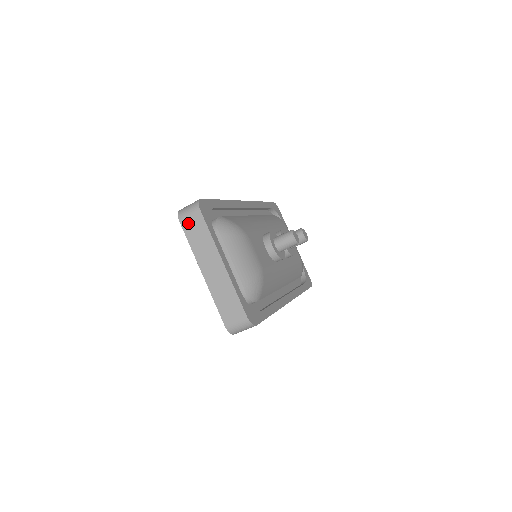
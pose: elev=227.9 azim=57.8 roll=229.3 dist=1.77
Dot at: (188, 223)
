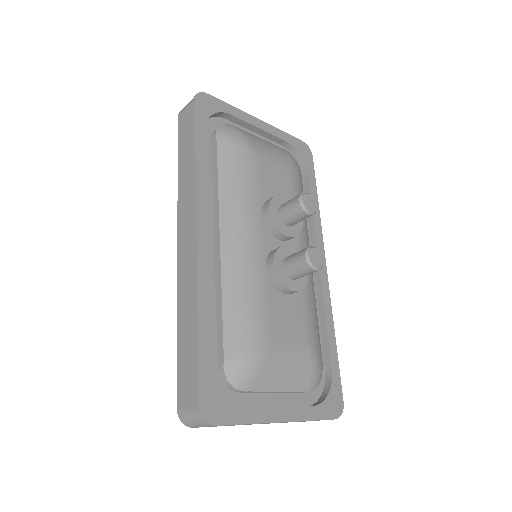
Dot at: occluded
